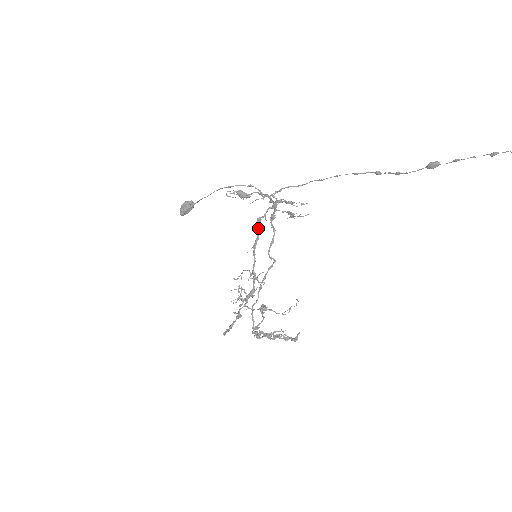
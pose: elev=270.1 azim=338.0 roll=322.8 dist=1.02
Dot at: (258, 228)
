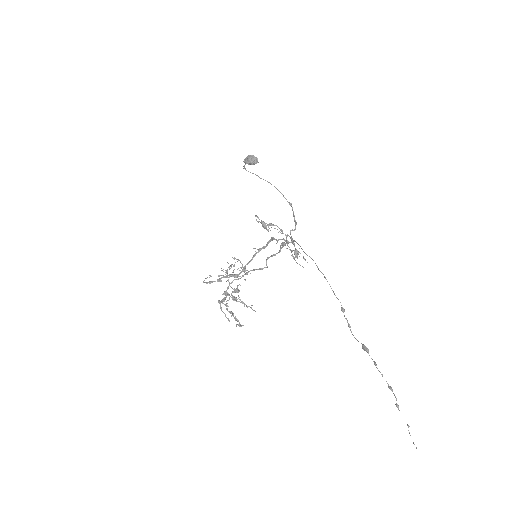
Dot at: (269, 242)
